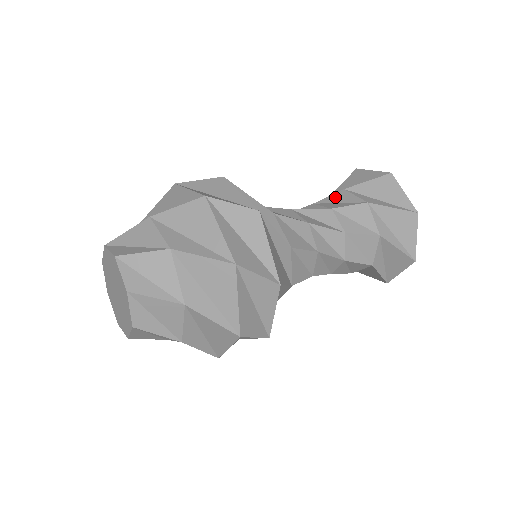
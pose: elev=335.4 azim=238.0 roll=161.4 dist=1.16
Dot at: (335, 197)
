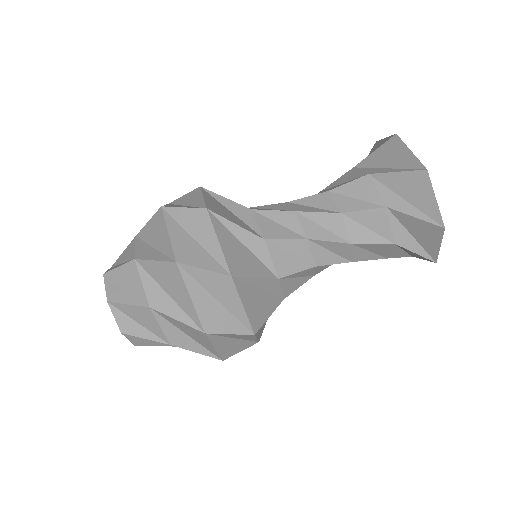
Dot at: (369, 216)
